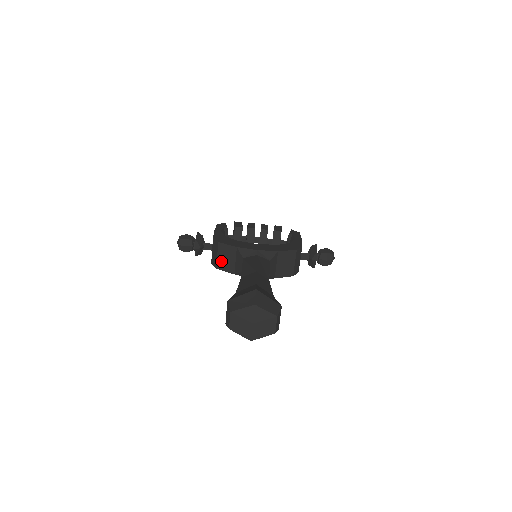
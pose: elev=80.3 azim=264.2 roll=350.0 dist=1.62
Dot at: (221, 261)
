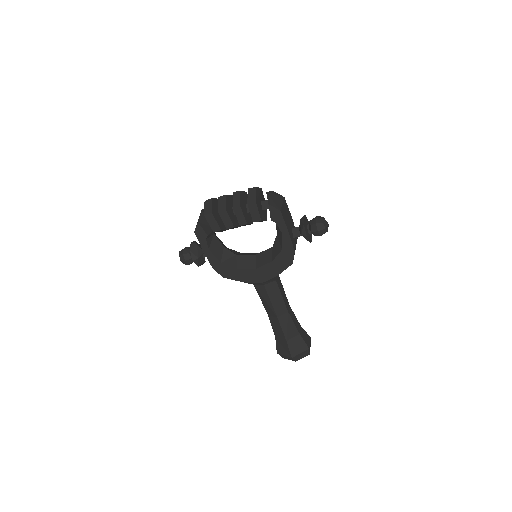
Dot at: occluded
